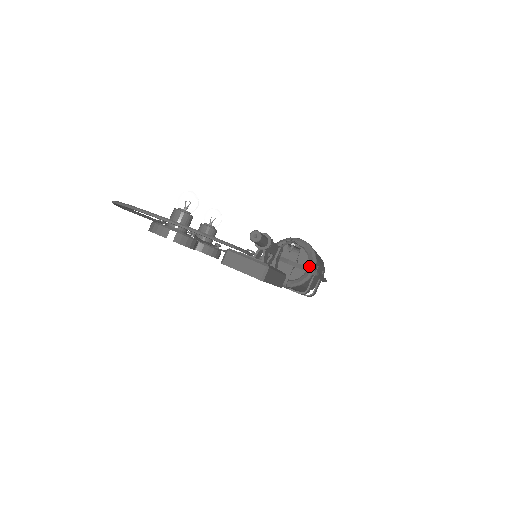
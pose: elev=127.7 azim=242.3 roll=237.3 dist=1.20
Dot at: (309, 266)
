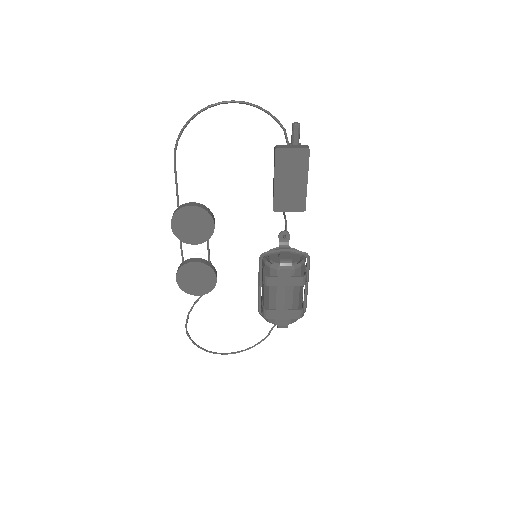
Dot at: (300, 256)
